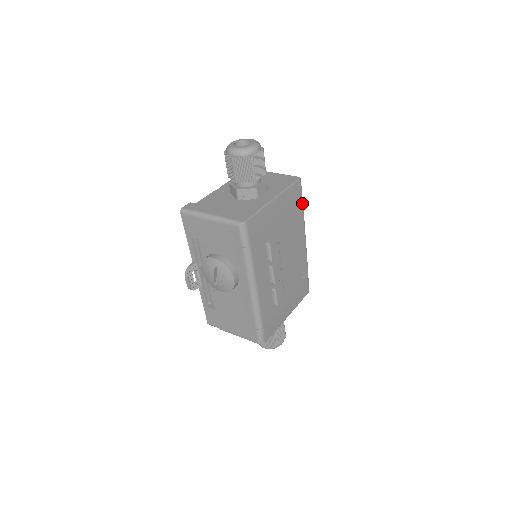
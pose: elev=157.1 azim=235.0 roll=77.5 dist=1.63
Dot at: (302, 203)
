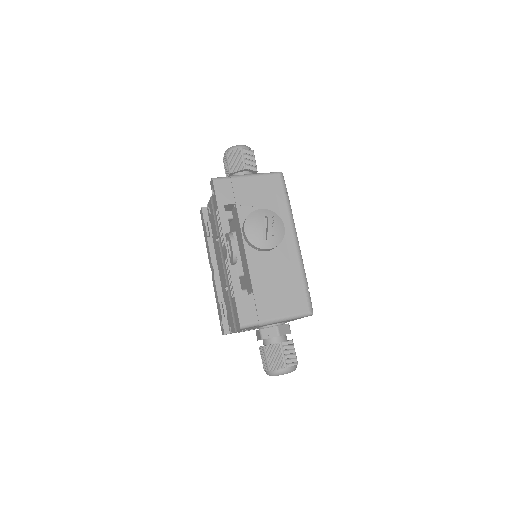
Dot at: occluded
